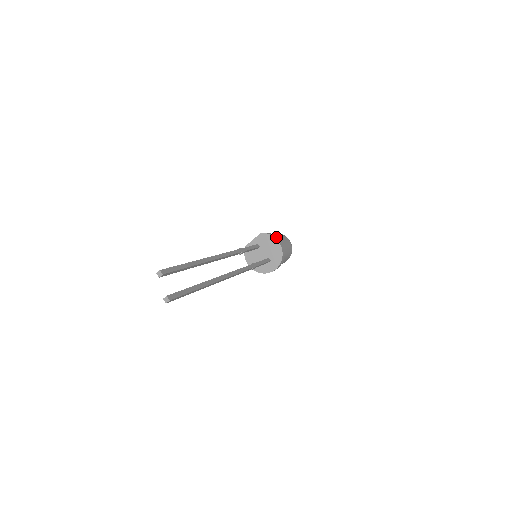
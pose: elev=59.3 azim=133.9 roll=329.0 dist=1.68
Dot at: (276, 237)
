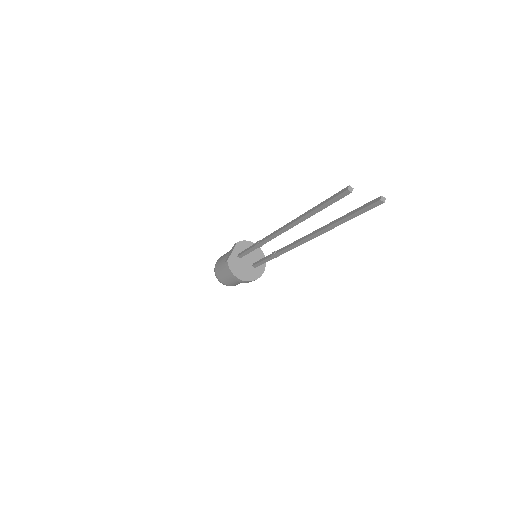
Dot at: (250, 243)
